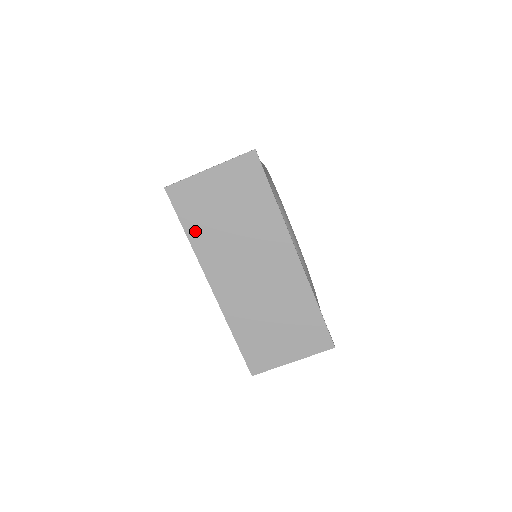
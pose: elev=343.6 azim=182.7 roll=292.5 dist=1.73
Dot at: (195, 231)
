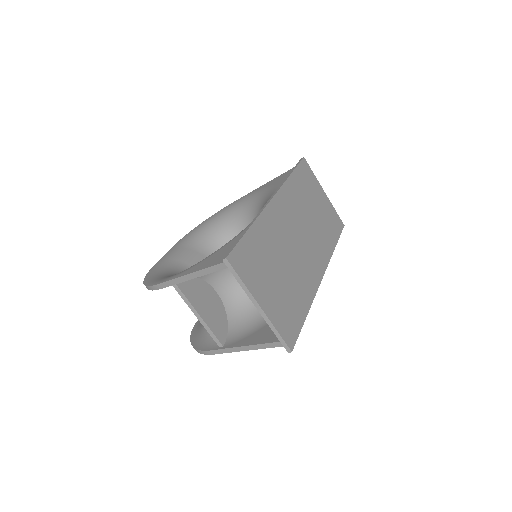
Dot at: (296, 181)
